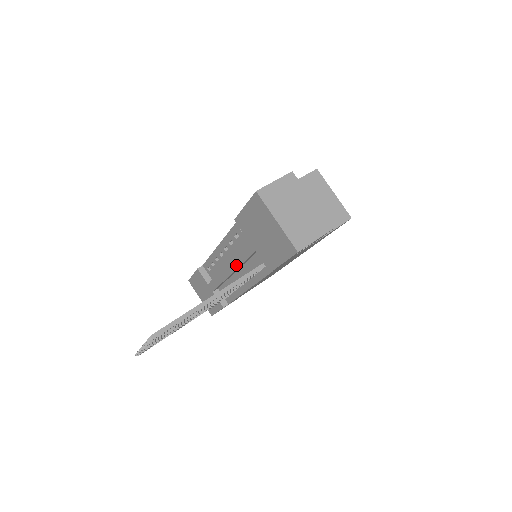
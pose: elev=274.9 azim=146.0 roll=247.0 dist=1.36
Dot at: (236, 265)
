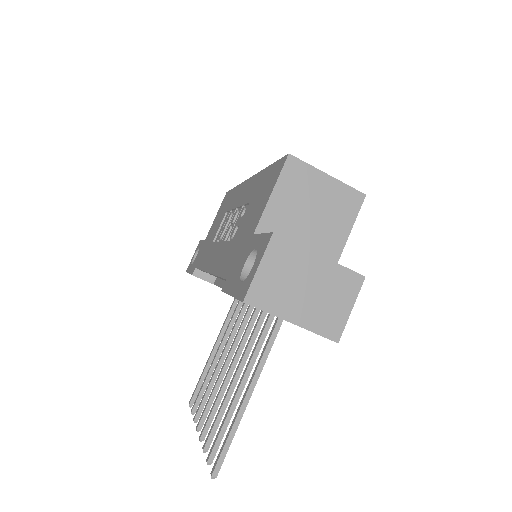
Dot at: occluded
